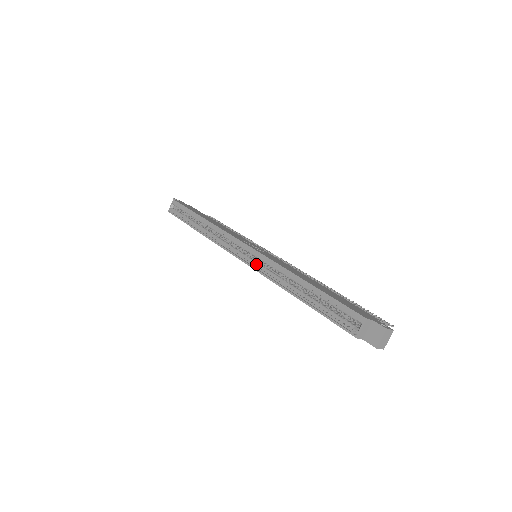
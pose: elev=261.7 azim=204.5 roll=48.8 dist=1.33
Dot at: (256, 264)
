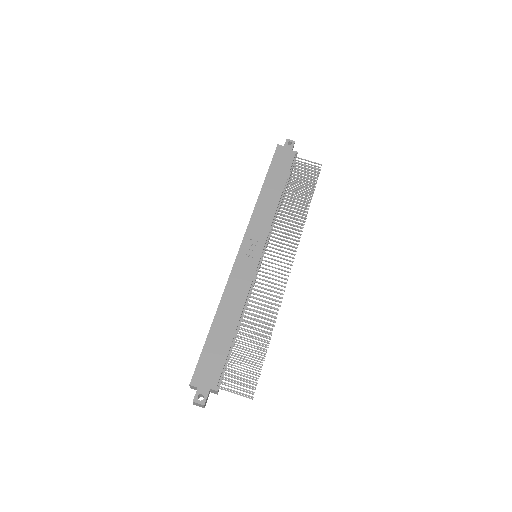
Dot at: occluded
